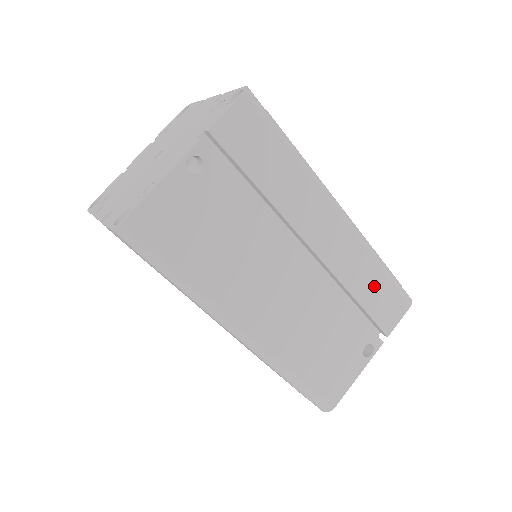
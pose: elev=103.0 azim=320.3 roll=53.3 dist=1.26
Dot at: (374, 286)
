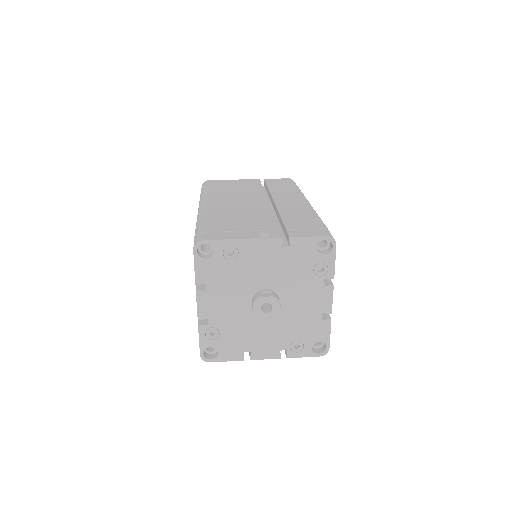
Dot at: (302, 220)
